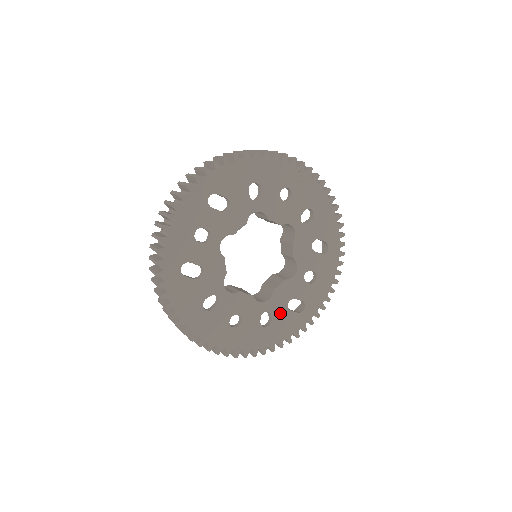
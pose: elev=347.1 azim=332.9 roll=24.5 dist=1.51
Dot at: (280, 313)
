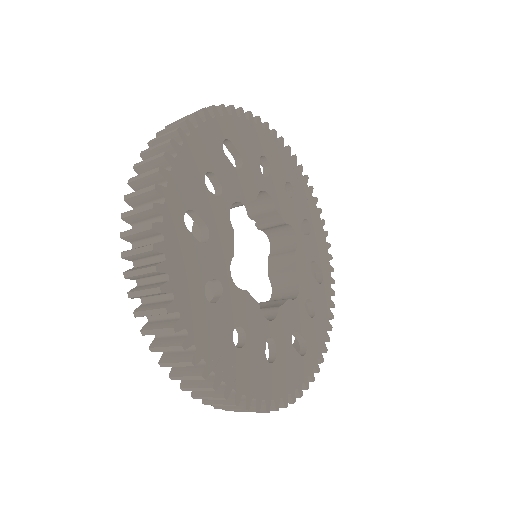
Dot at: (284, 347)
